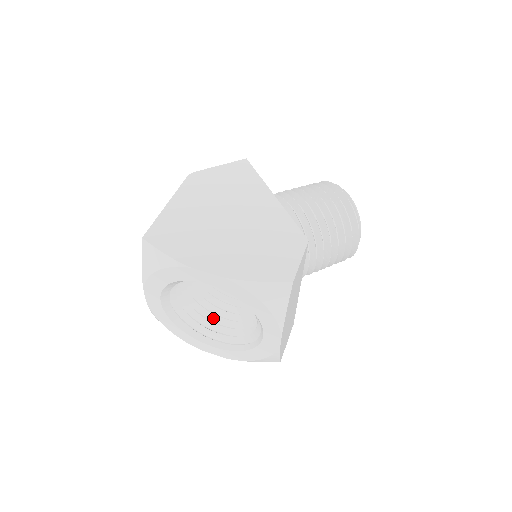
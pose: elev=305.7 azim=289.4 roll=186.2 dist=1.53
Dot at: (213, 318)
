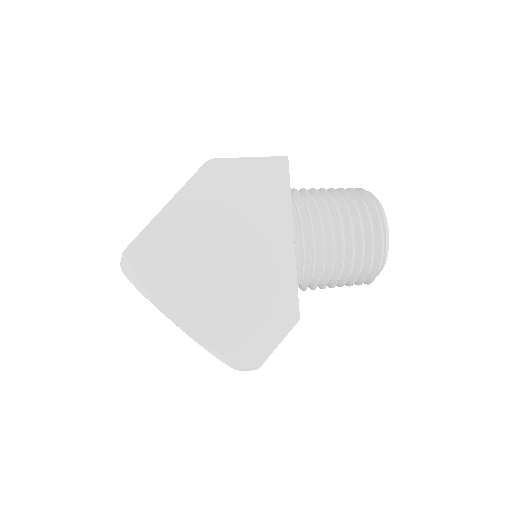
Dot at: occluded
